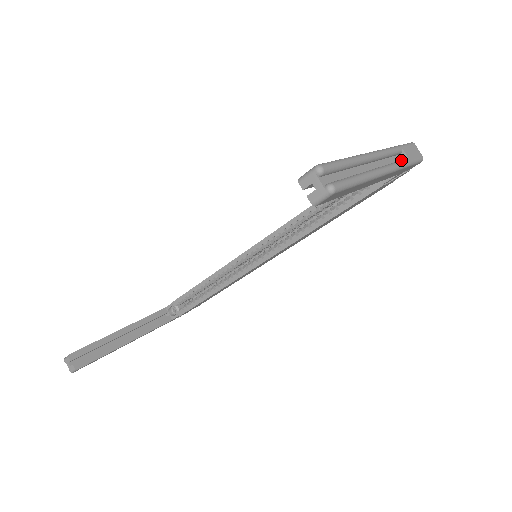
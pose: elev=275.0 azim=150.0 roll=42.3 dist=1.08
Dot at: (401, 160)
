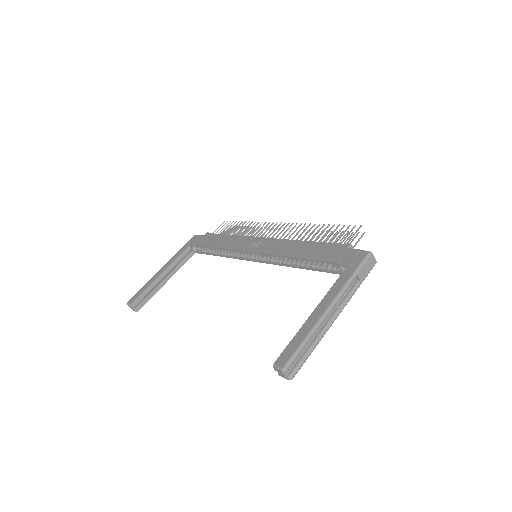
Dot at: (353, 288)
